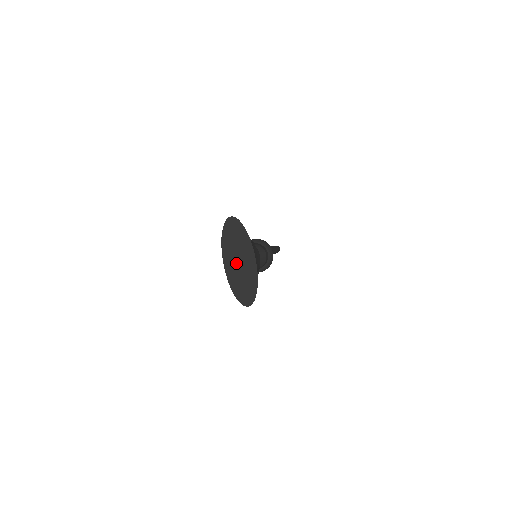
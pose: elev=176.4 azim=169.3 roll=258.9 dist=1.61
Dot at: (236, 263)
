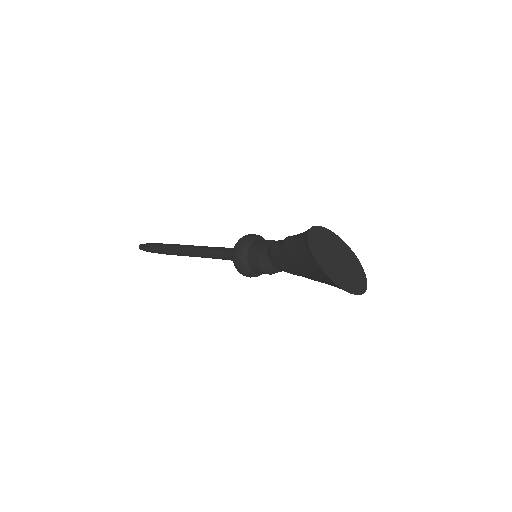
Dot at: (339, 267)
